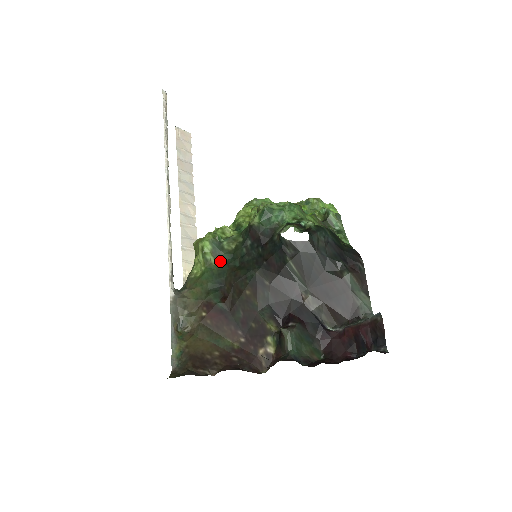
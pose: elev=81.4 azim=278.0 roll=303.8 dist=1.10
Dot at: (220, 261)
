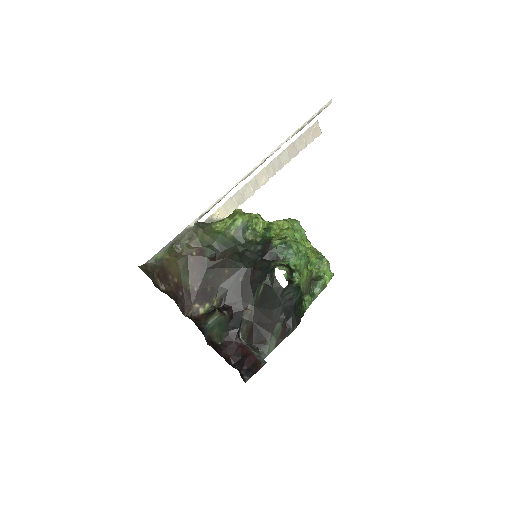
Dot at: (235, 237)
